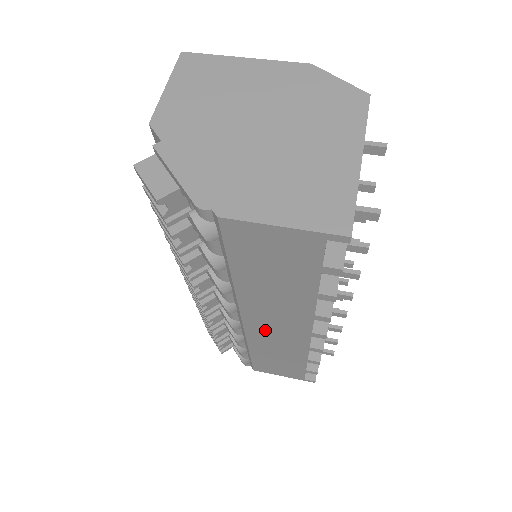
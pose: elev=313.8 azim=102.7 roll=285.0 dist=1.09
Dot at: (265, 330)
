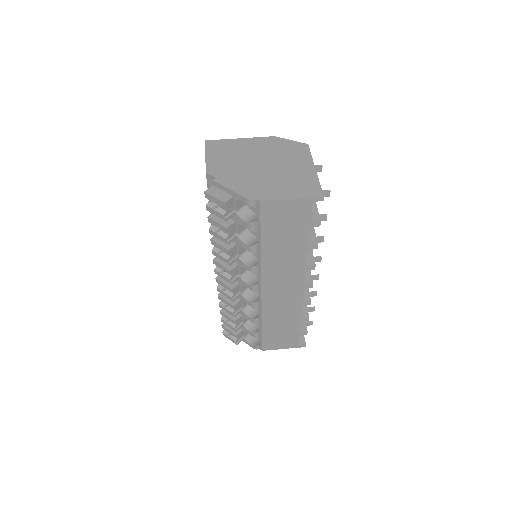
Dot at: (275, 294)
